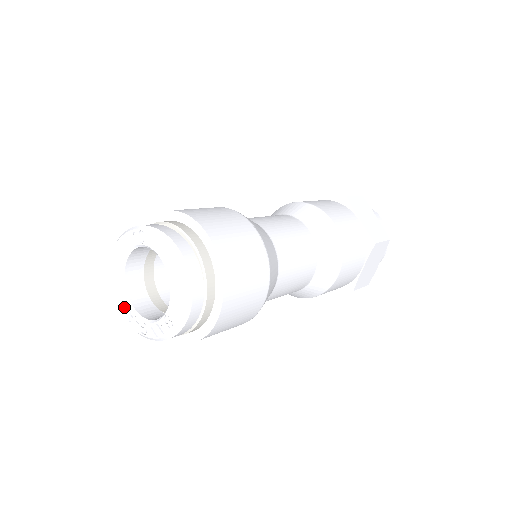
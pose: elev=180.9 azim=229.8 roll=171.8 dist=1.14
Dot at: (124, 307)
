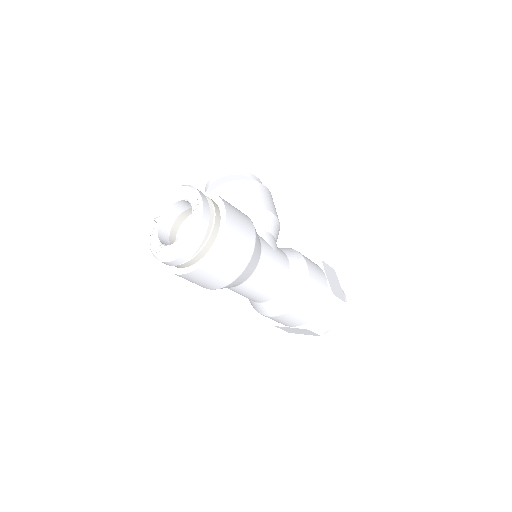
Dot at: (160, 211)
